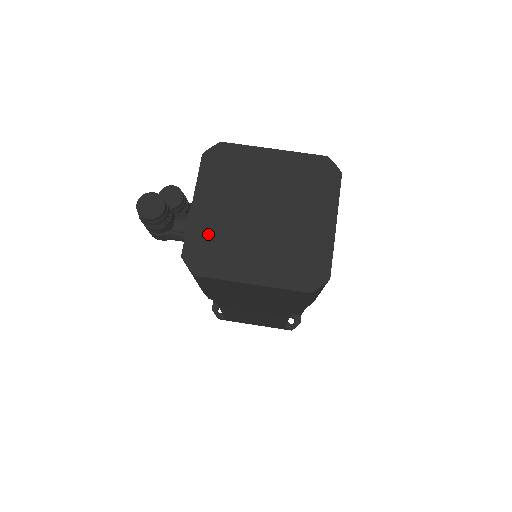
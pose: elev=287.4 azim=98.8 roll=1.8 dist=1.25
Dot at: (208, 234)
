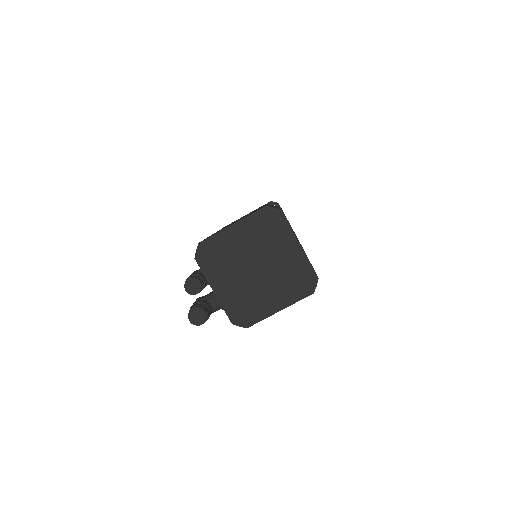
Dot at: (236, 302)
